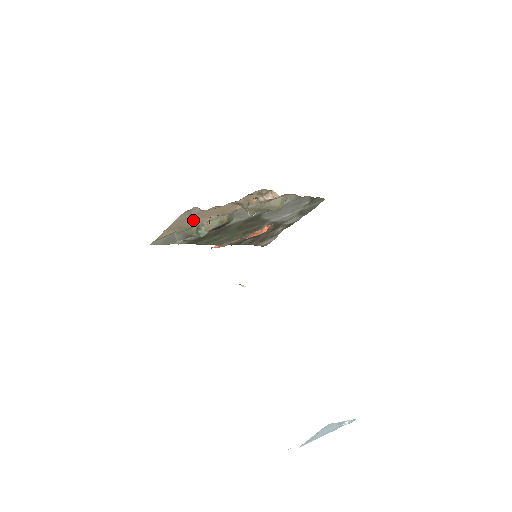
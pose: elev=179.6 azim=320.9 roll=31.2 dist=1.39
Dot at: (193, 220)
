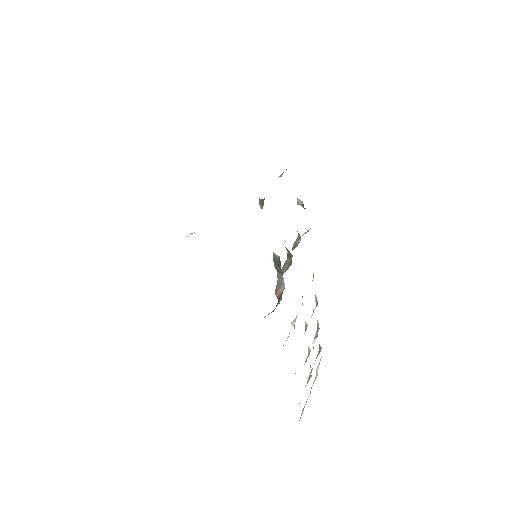
Dot at: occluded
